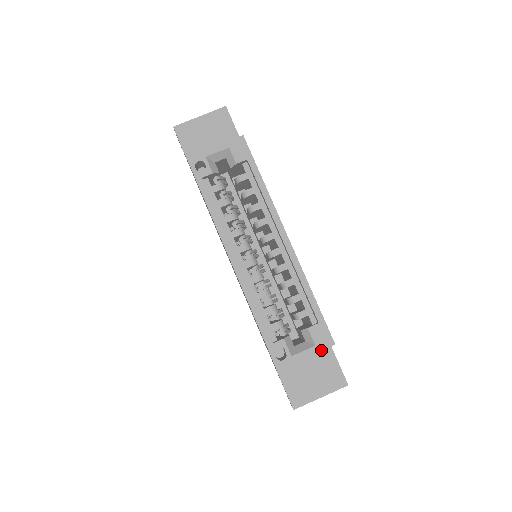
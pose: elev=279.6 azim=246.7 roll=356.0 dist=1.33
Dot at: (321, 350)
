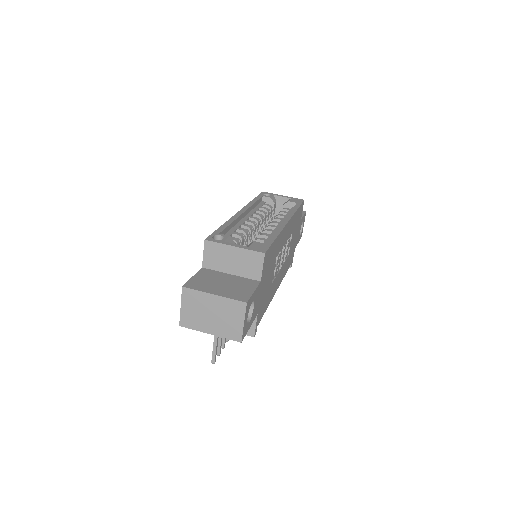
Dot at: (250, 250)
